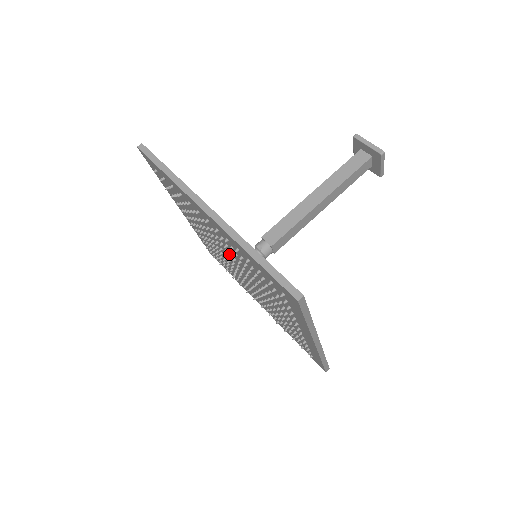
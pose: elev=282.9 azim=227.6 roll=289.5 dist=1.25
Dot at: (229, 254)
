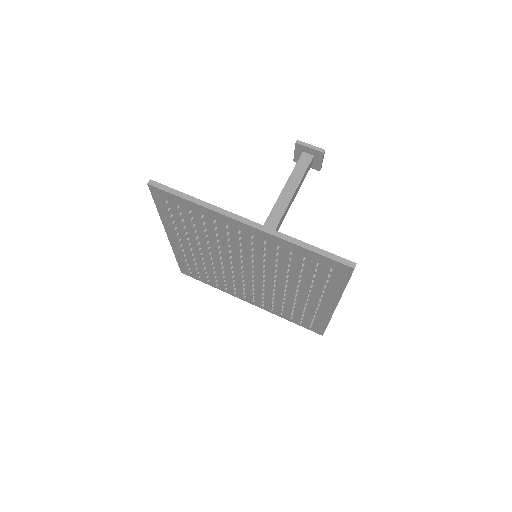
Dot at: (252, 257)
